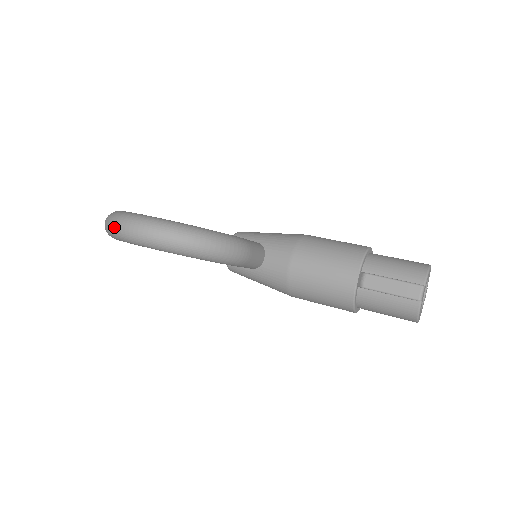
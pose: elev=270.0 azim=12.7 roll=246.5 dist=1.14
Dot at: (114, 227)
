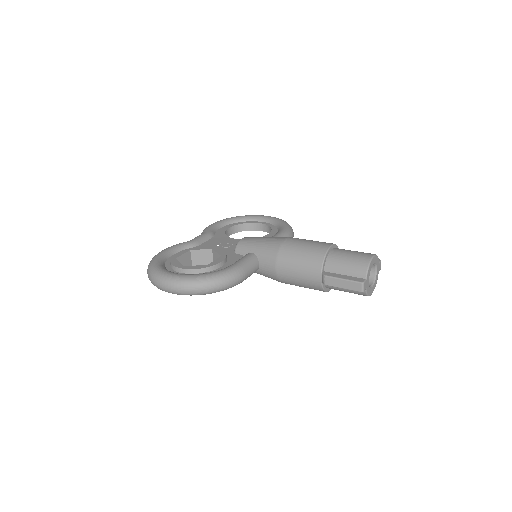
Dot at: (153, 284)
